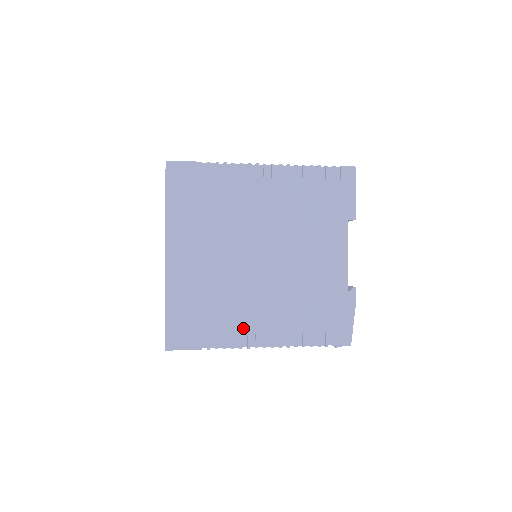
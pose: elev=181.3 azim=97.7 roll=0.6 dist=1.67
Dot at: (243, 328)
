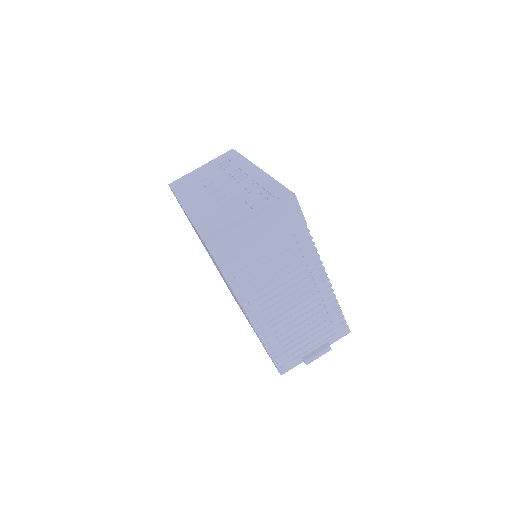
Dot at: occluded
